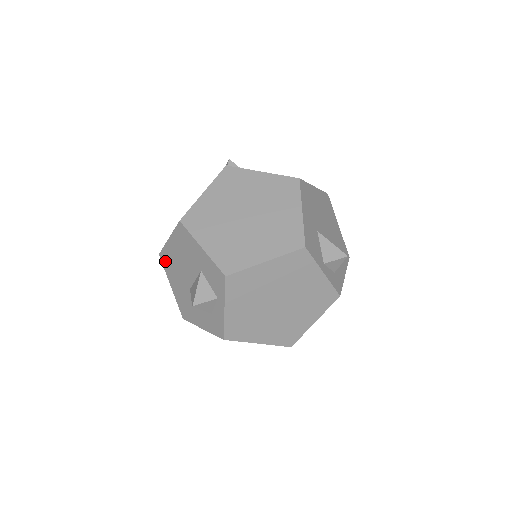
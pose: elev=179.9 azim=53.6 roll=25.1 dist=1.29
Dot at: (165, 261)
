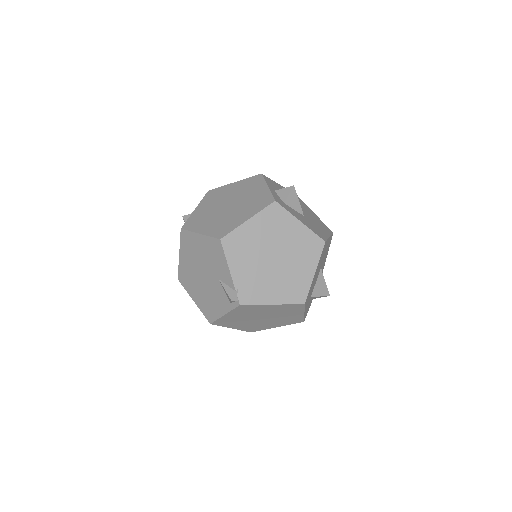
Dot at: occluded
